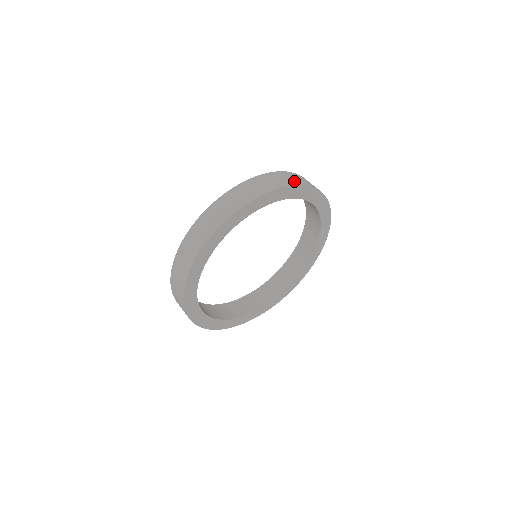
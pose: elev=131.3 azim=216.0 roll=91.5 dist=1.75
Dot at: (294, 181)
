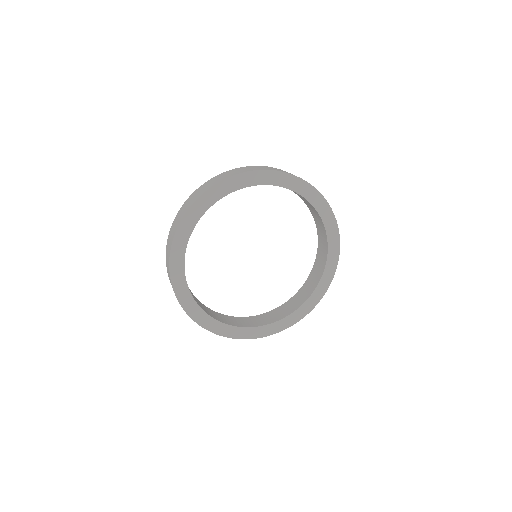
Dot at: occluded
